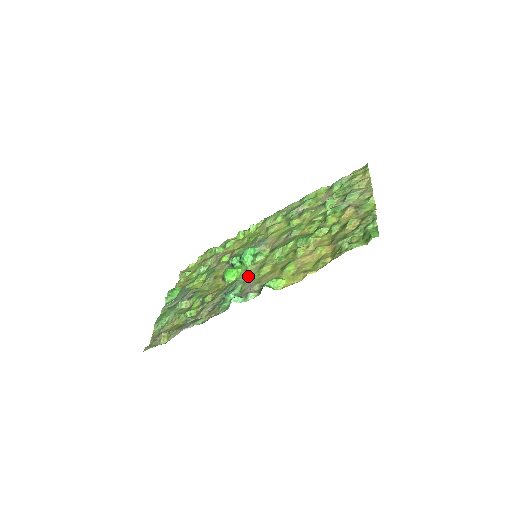
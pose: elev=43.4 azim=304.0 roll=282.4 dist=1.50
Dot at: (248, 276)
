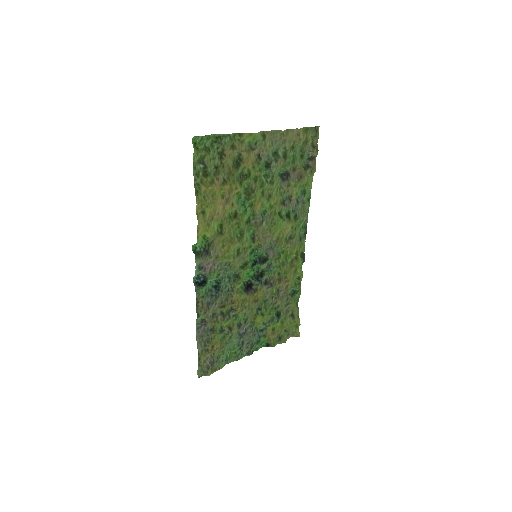
Dot at: (232, 267)
